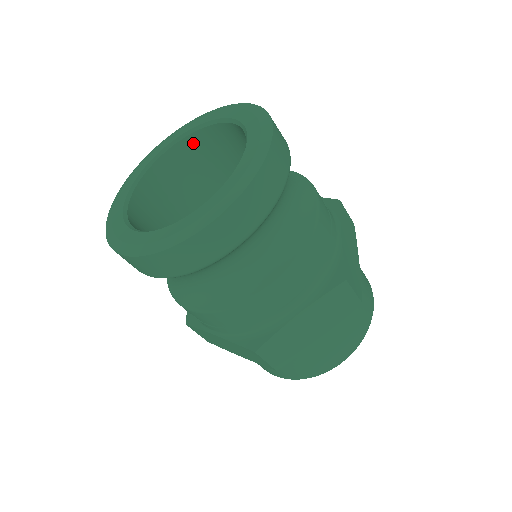
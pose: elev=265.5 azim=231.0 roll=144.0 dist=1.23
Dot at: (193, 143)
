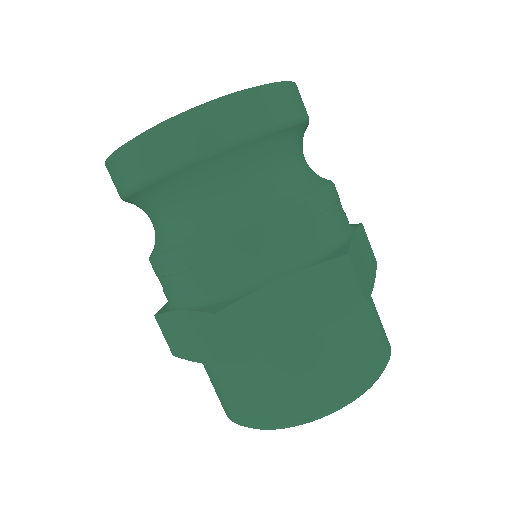
Dot at: occluded
